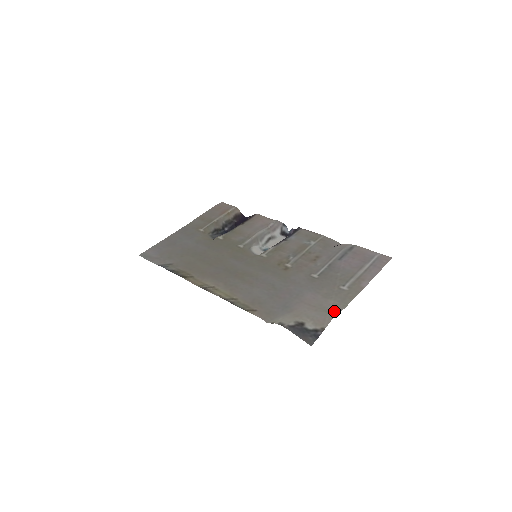
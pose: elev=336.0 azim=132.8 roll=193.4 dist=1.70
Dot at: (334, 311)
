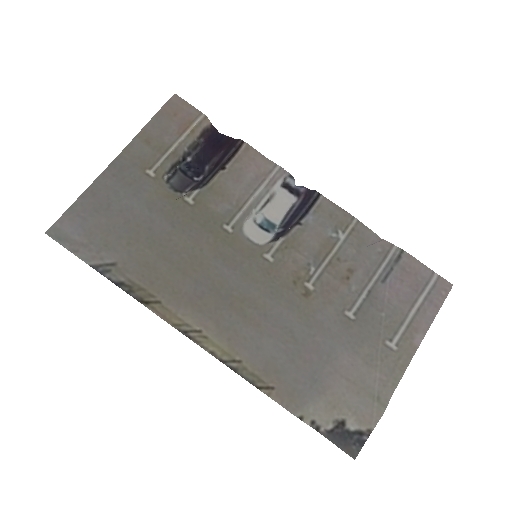
Dot at: (382, 397)
